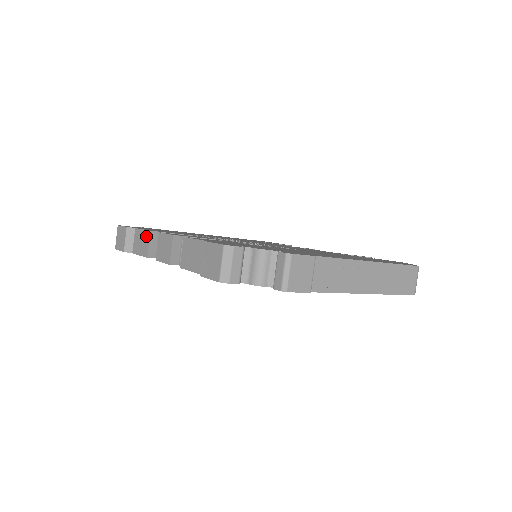
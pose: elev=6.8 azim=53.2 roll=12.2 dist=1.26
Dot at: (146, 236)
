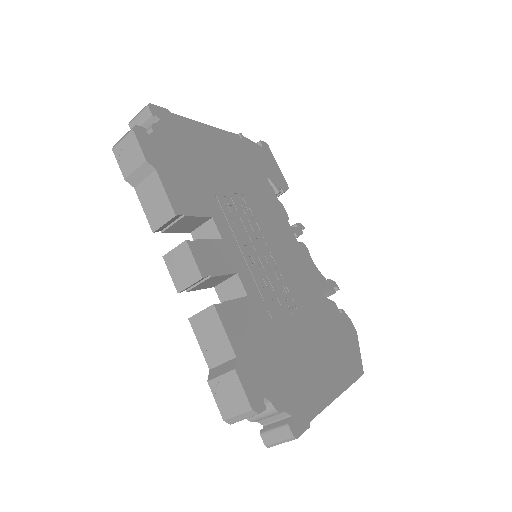
Dot at: (166, 210)
